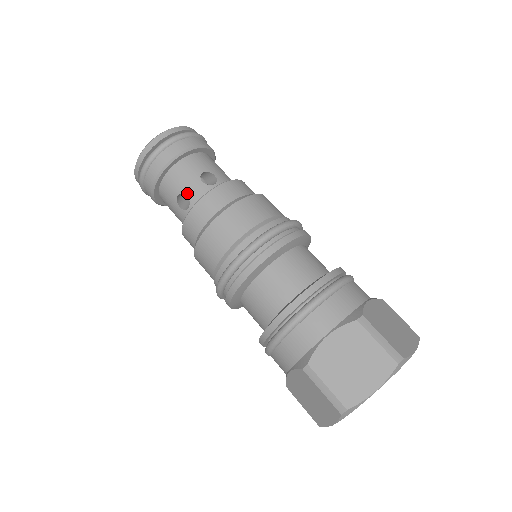
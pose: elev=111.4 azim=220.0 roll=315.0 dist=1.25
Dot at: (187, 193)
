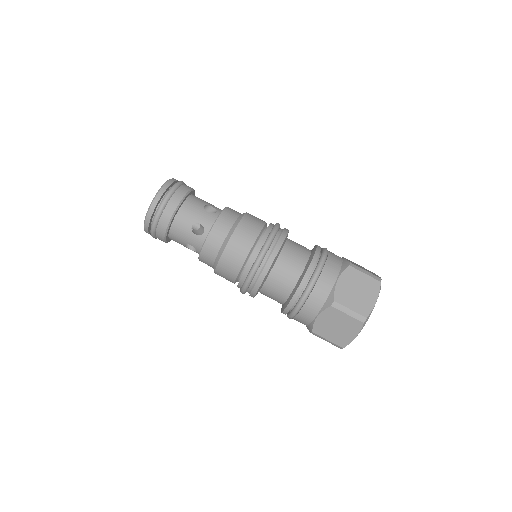
Dot at: (190, 244)
